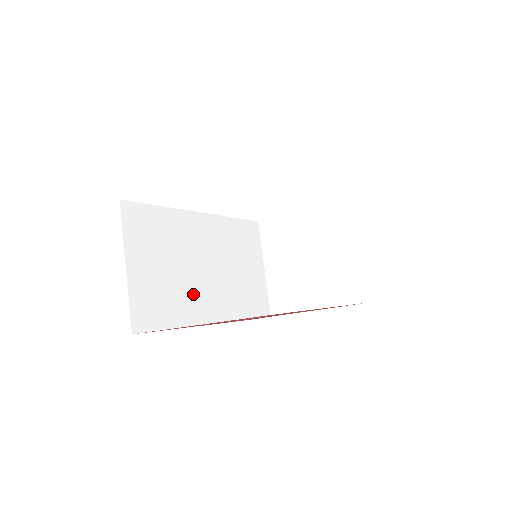
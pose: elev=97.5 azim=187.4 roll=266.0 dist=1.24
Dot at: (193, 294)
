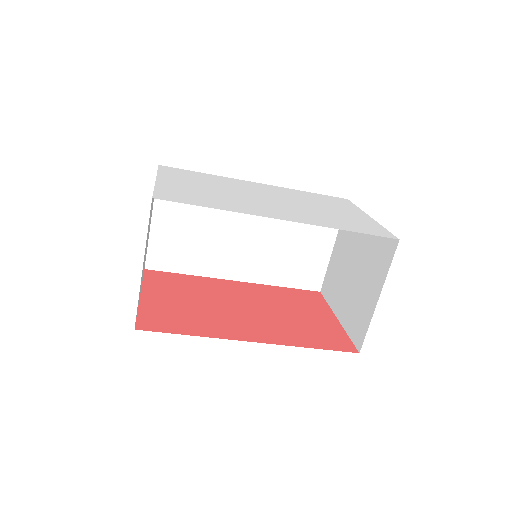
Dot at: (219, 253)
